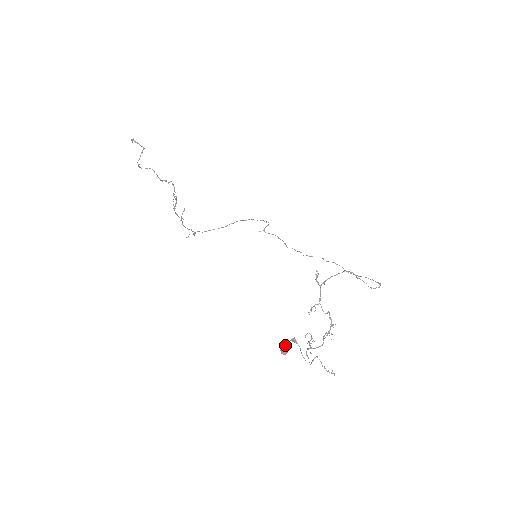
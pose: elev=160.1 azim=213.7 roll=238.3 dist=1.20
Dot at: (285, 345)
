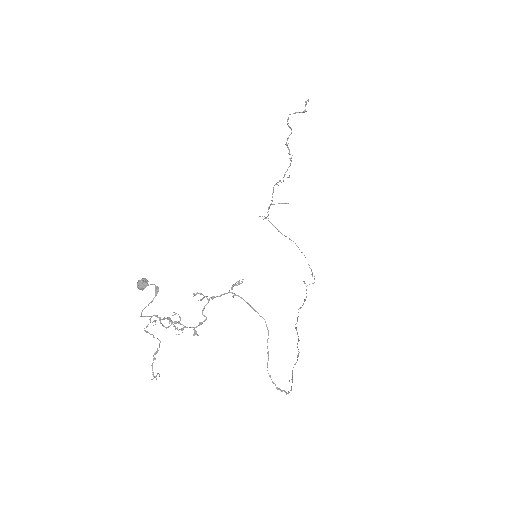
Dot at: (147, 281)
